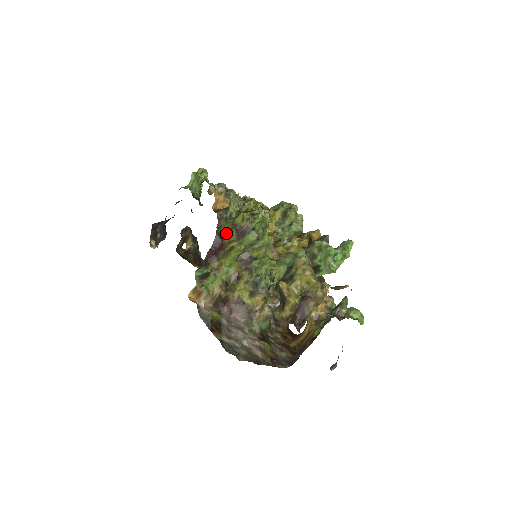
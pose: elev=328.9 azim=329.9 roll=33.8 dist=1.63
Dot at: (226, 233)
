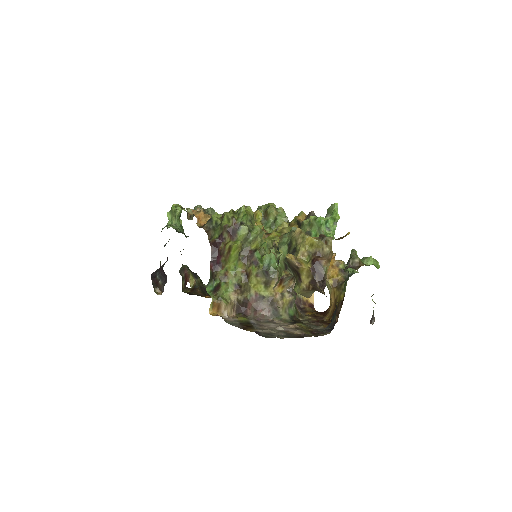
Dot at: (219, 239)
